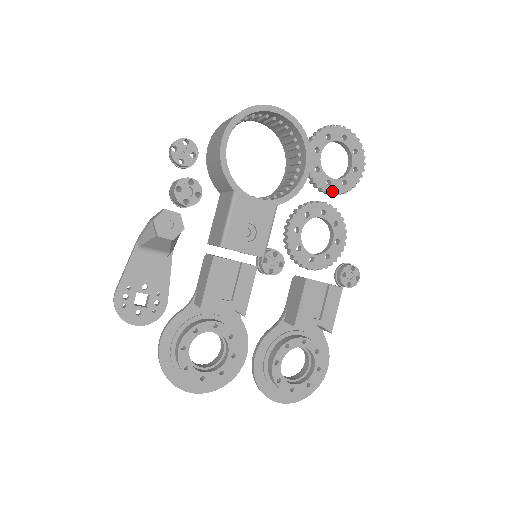
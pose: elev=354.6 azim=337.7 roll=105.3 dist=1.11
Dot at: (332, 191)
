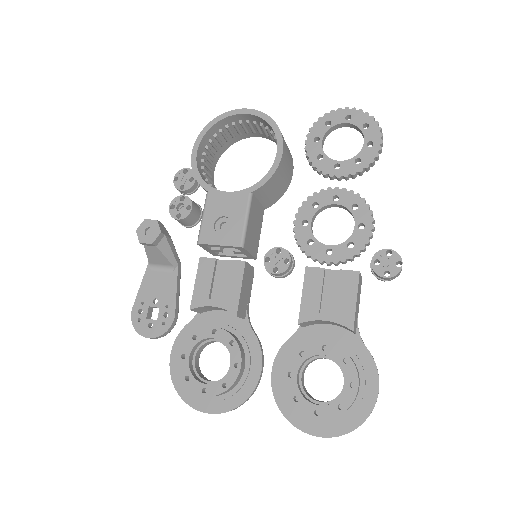
Dot at: (343, 174)
